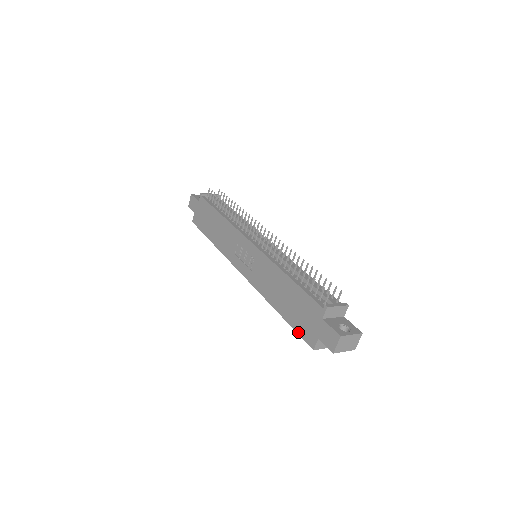
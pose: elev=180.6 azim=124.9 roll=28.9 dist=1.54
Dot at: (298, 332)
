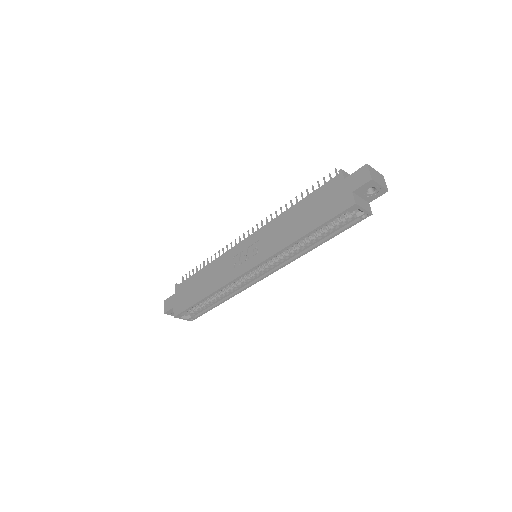
Dot at: (333, 216)
